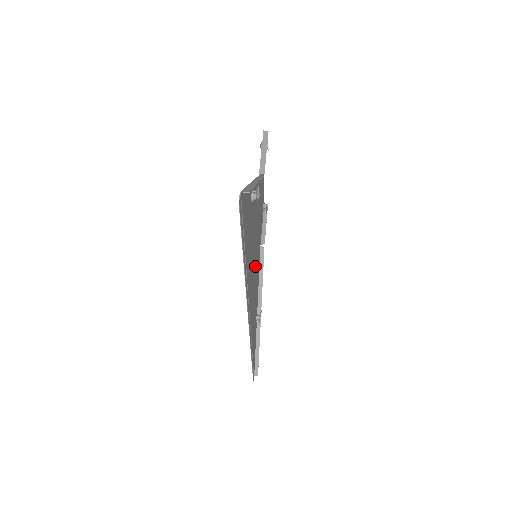
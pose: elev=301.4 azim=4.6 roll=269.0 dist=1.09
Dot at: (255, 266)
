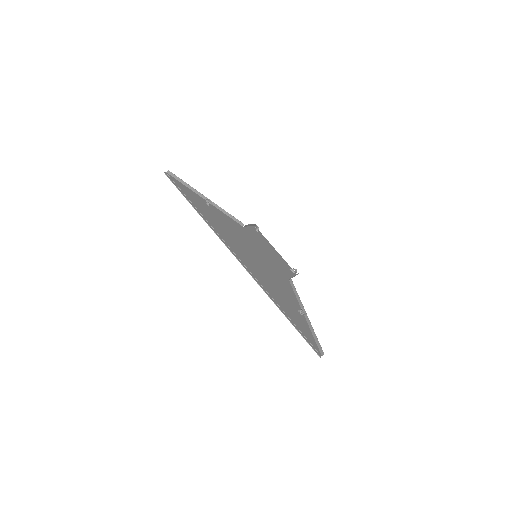
Dot at: (257, 260)
